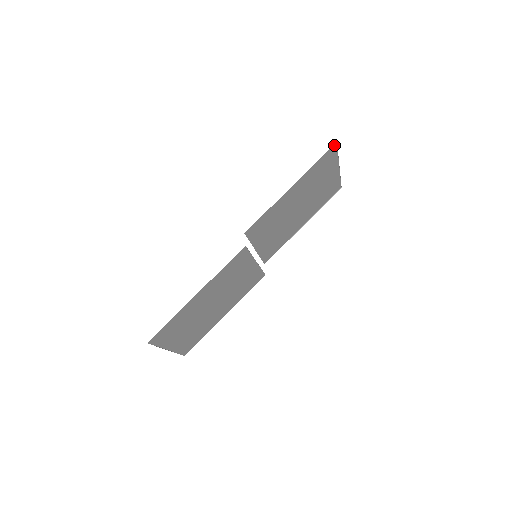
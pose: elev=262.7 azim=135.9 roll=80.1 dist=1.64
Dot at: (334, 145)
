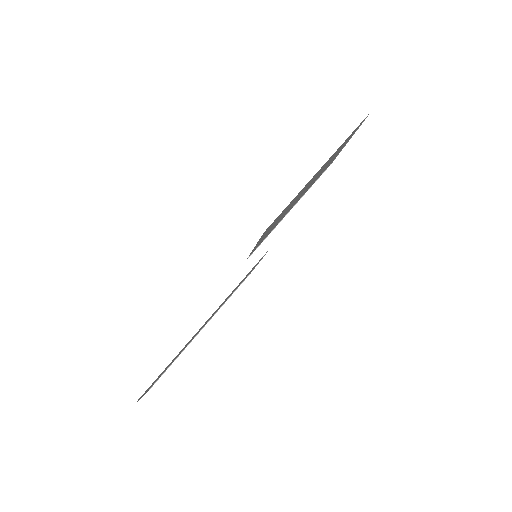
Dot at: occluded
